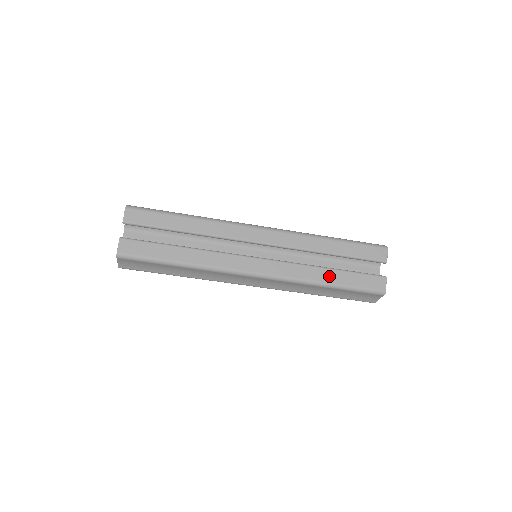
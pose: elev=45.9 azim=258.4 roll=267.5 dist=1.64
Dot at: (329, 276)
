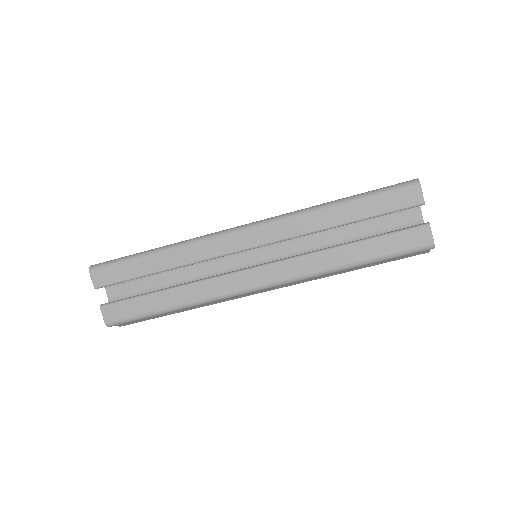
Dot at: (349, 255)
